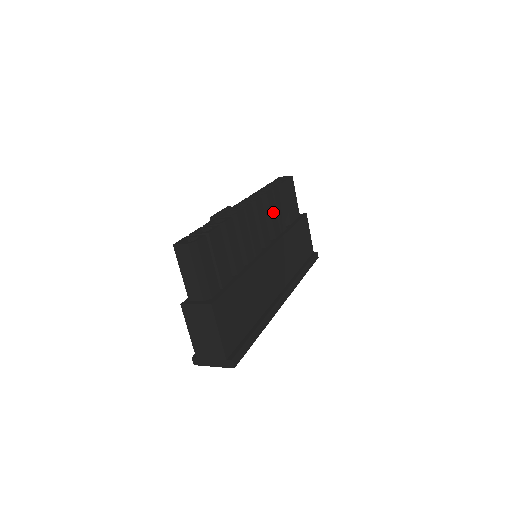
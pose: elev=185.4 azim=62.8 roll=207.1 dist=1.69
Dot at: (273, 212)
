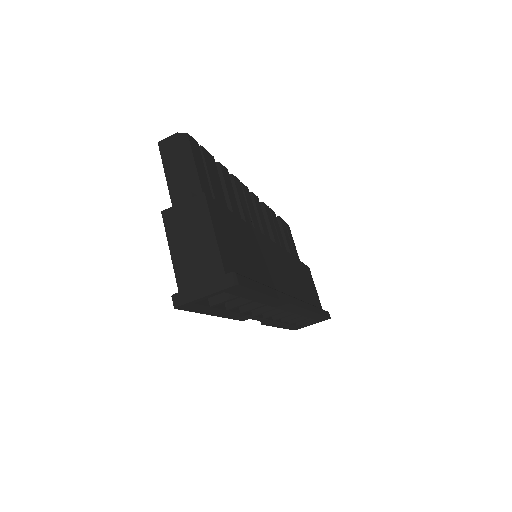
Dot at: (272, 225)
